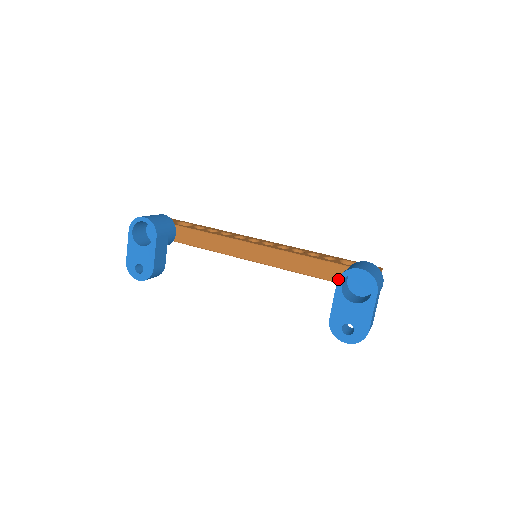
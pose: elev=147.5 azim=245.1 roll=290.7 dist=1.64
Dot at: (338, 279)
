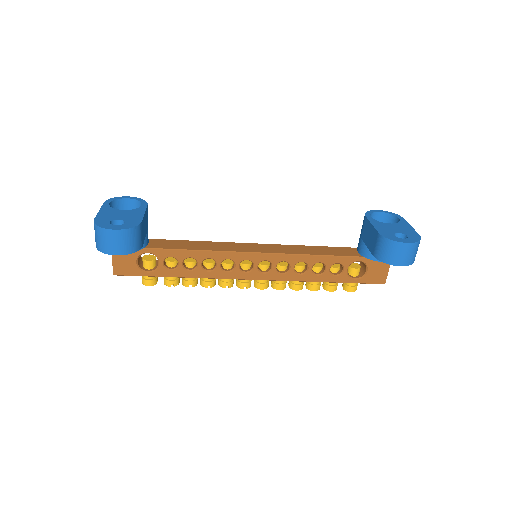
Dot at: (365, 215)
